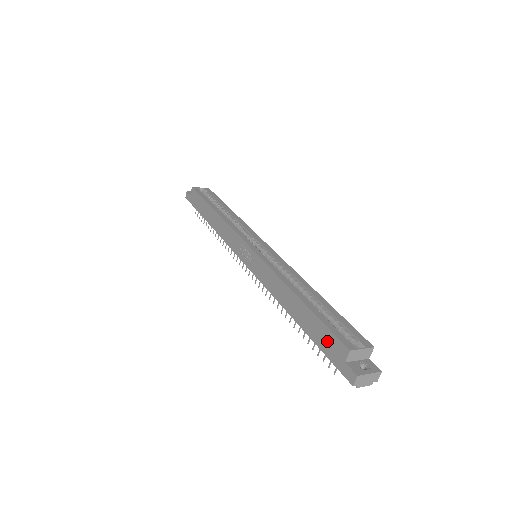
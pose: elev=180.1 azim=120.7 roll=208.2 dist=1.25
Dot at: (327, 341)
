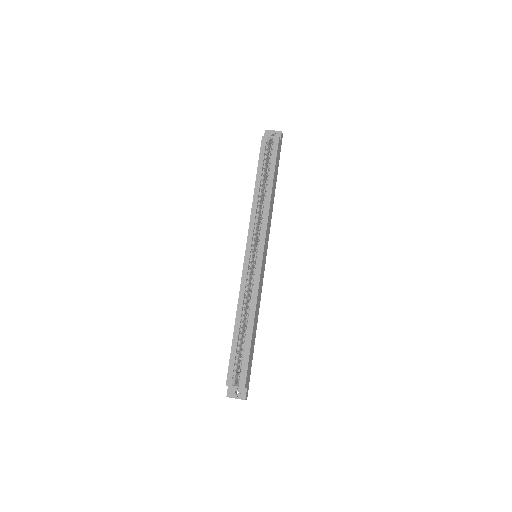
Dot at: occluded
